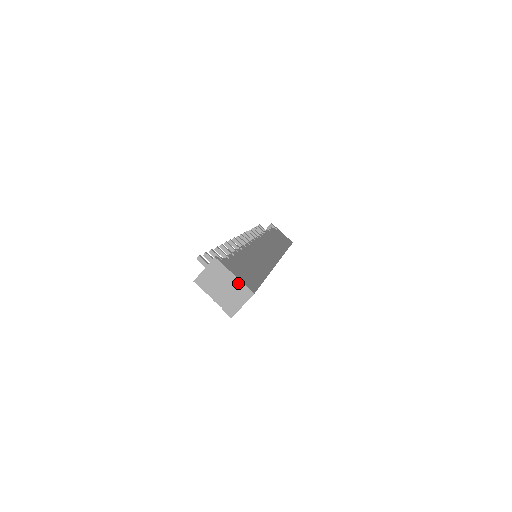
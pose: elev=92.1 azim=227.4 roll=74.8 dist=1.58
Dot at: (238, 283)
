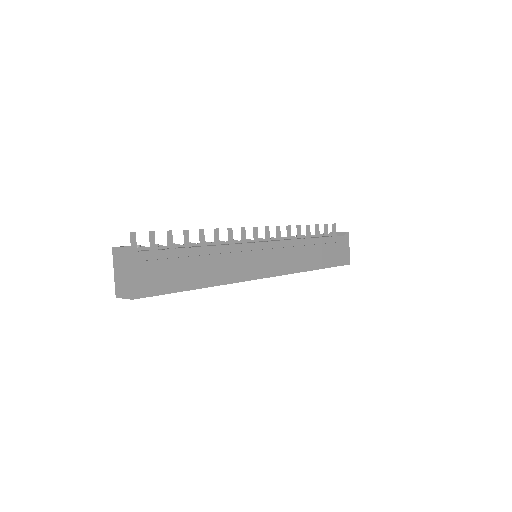
Dot at: (129, 281)
